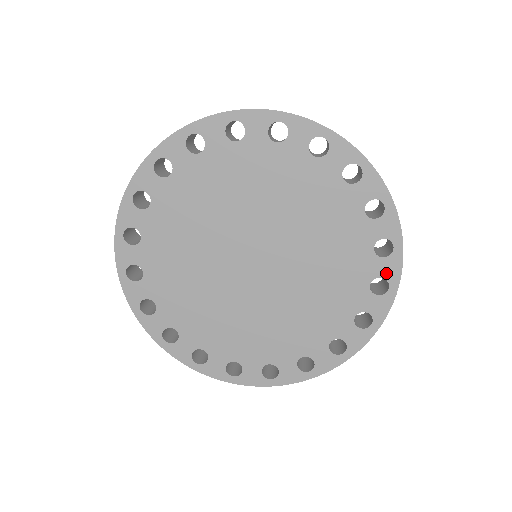
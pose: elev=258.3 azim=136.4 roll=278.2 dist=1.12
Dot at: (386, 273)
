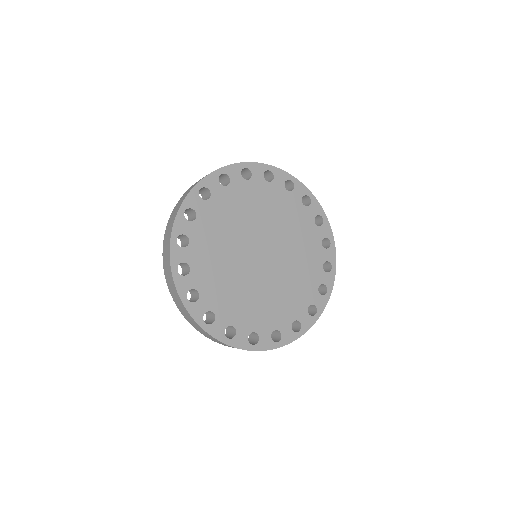
Dot at: (304, 323)
